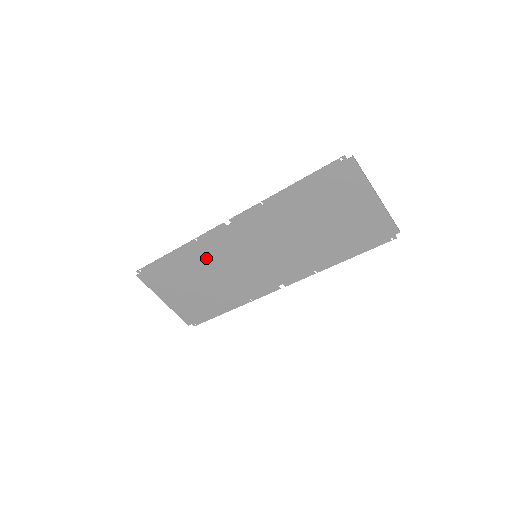
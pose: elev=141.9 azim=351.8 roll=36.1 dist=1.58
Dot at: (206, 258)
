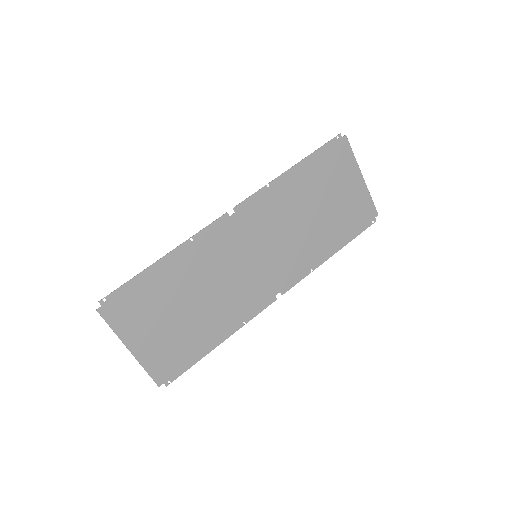
Dot at: (199, 266)
